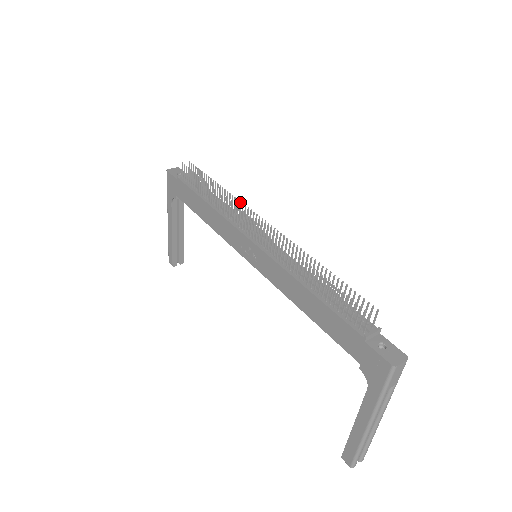
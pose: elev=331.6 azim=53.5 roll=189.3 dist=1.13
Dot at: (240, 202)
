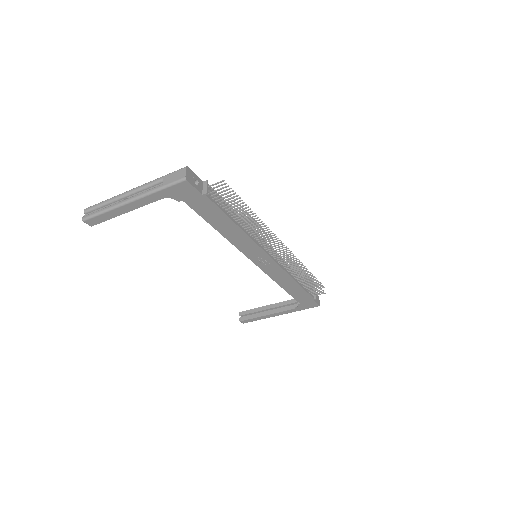
Dot at: occluded
